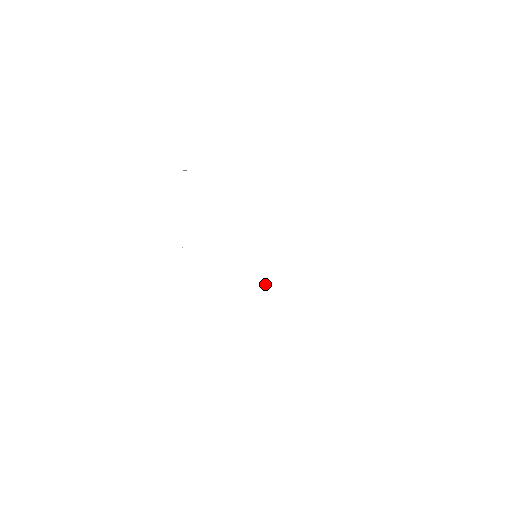
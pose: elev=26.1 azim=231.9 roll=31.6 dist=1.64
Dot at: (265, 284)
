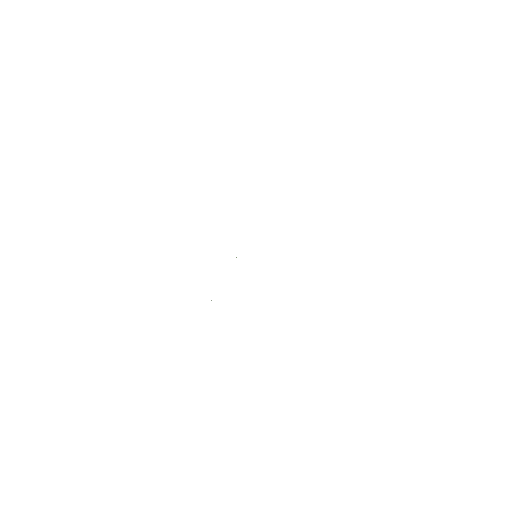
Dot at: occluded
